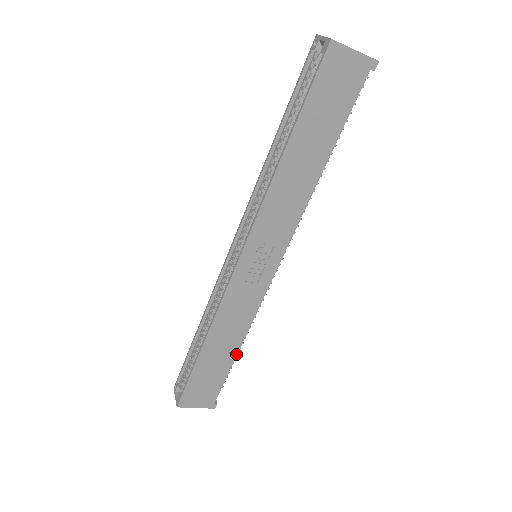
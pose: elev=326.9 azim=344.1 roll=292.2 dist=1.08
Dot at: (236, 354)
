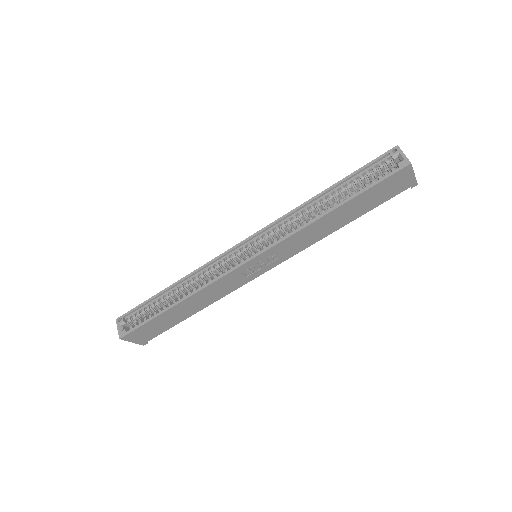
Dot at: occluded
